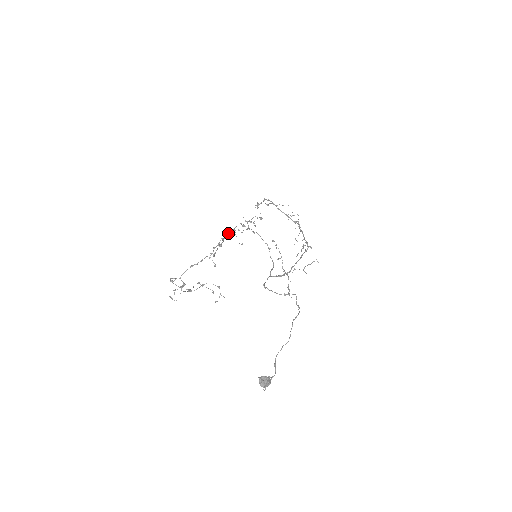
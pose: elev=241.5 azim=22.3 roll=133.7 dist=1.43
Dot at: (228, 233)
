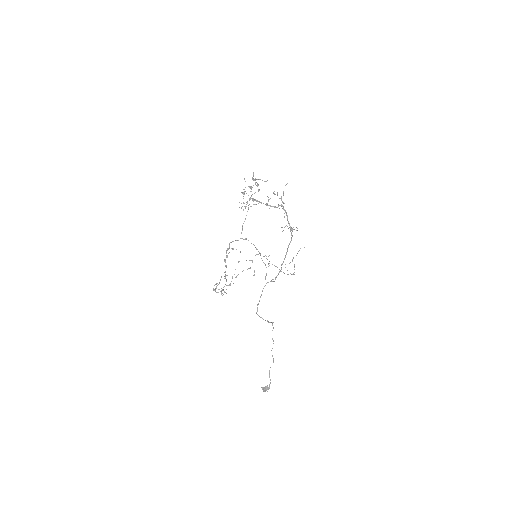
Dot at: (227, 250)
